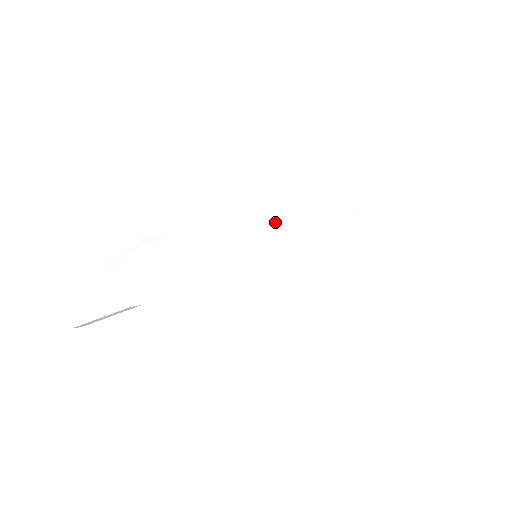
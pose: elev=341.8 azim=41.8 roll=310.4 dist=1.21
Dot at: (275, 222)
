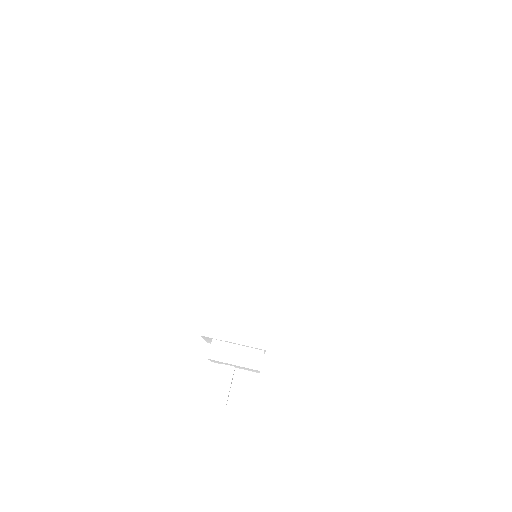
Dot at: occluded
